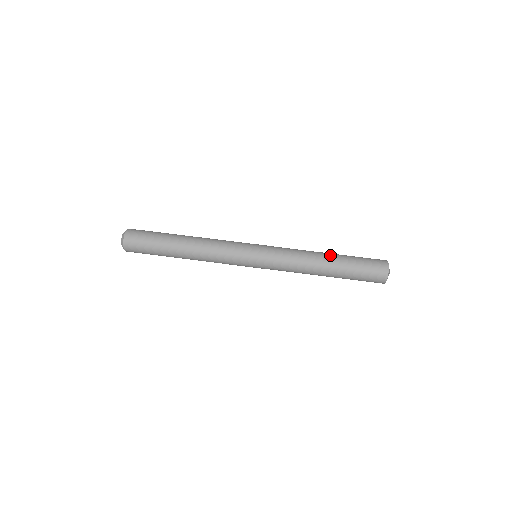
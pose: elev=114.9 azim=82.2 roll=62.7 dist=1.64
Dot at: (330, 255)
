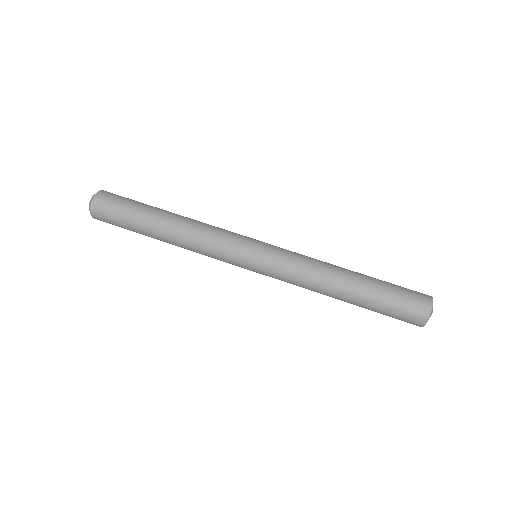
Dot at: (354, 277)
